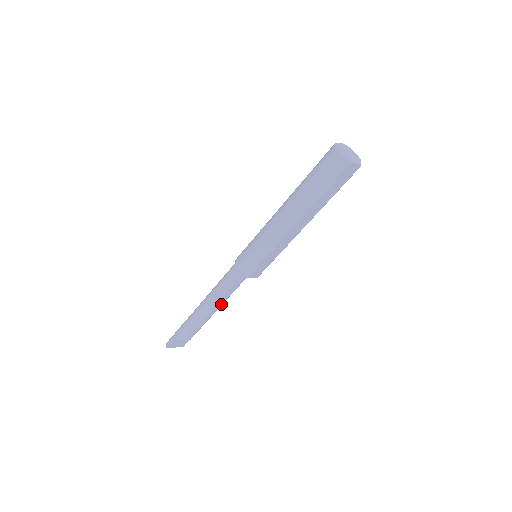
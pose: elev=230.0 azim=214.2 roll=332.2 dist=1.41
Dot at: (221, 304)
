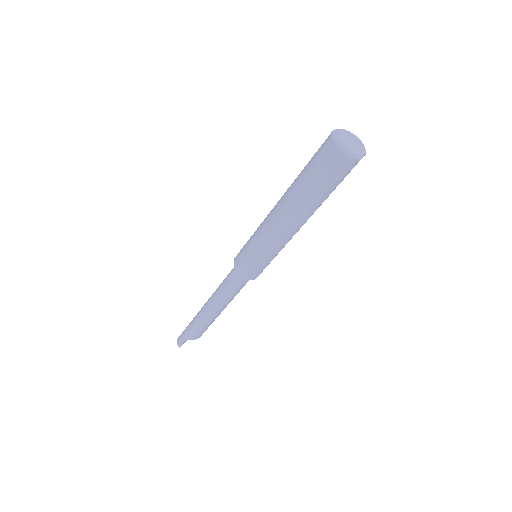
Dot at: occluded
